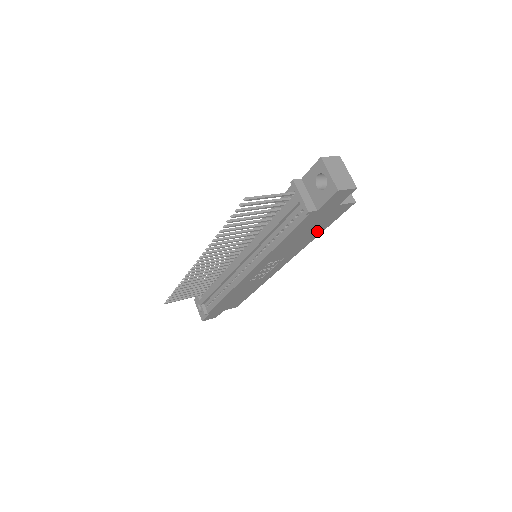
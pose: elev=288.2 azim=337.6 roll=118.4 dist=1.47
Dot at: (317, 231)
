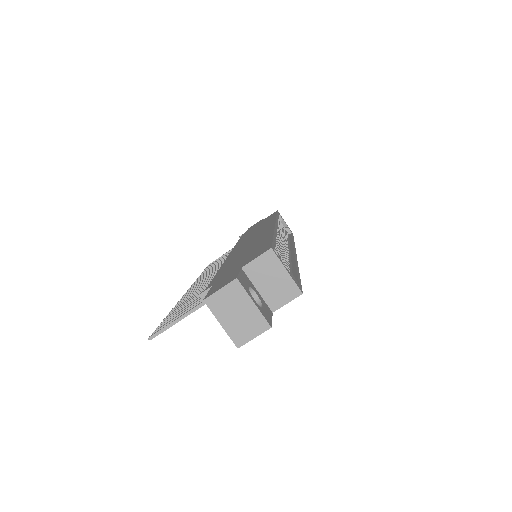
Dot at: occluded
